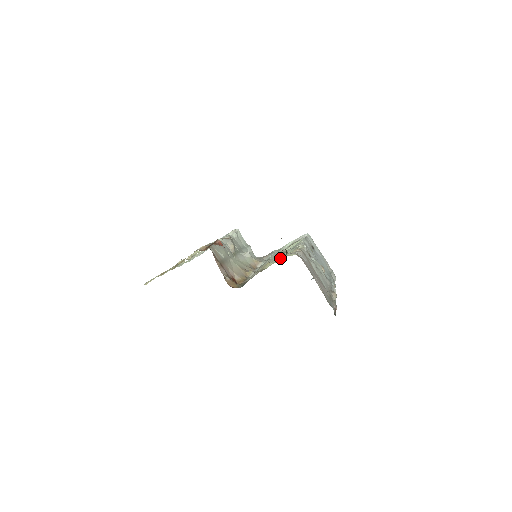
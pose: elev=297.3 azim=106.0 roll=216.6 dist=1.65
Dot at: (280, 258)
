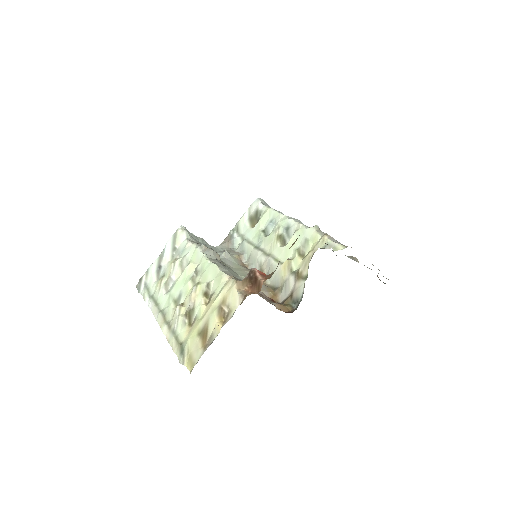
Dot at: (312, 253)
